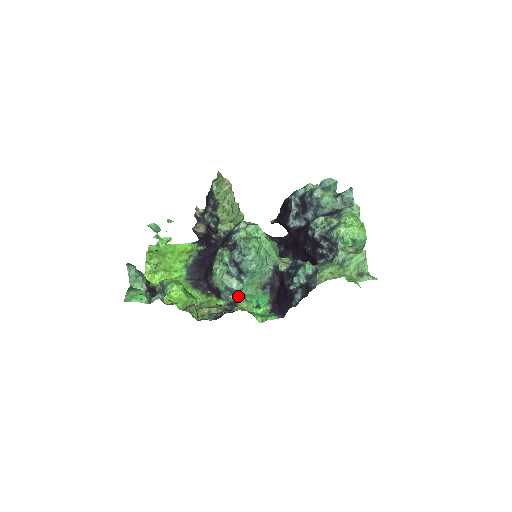
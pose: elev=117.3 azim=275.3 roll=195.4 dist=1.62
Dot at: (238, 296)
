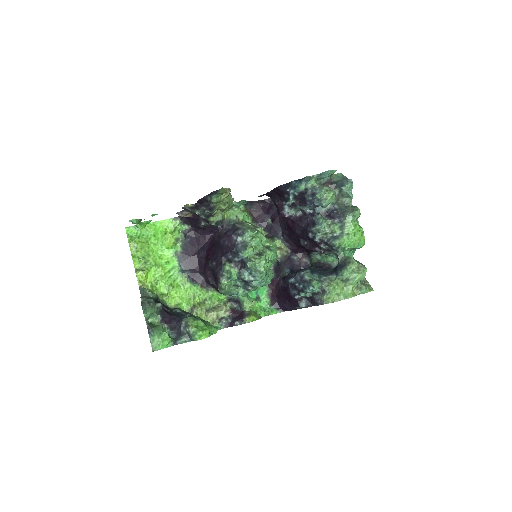
Dot at: occluded
